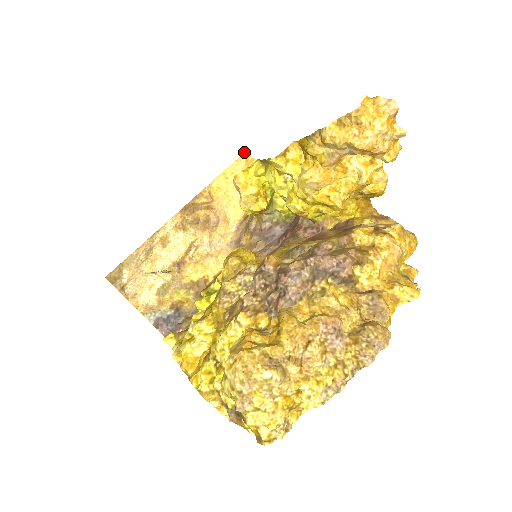
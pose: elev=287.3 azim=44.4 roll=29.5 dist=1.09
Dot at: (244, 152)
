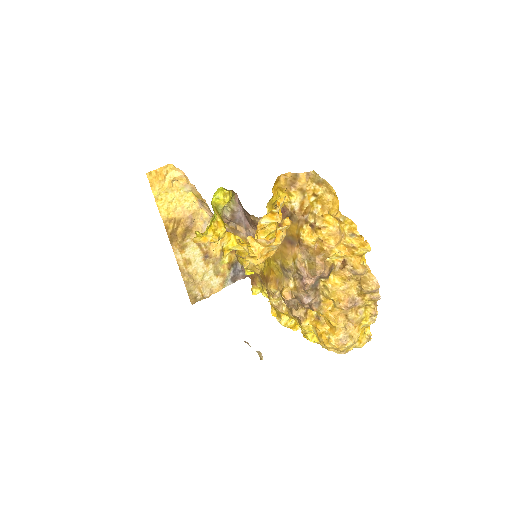
Dot at: (147, 177)
